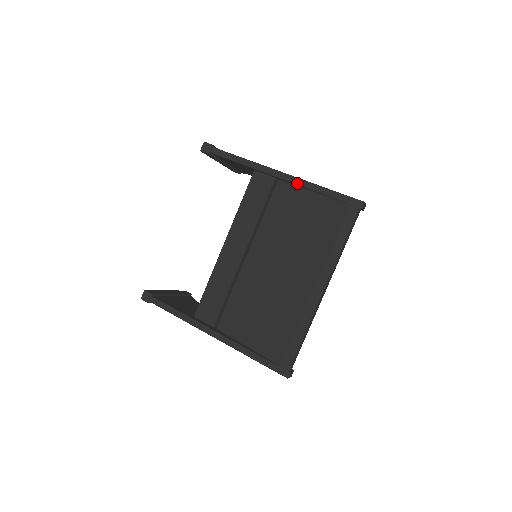
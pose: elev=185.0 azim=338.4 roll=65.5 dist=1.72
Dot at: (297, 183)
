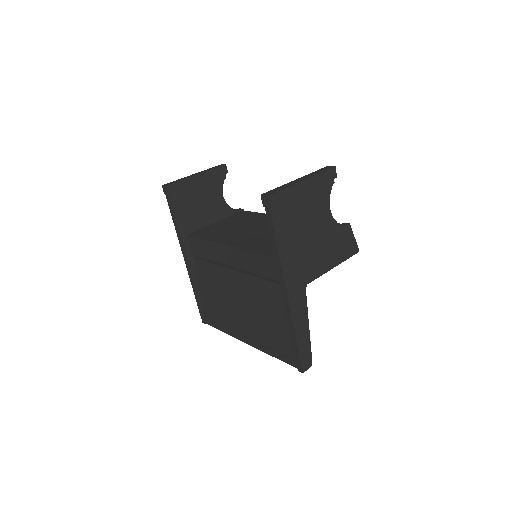
Dot at: (287, 313)
